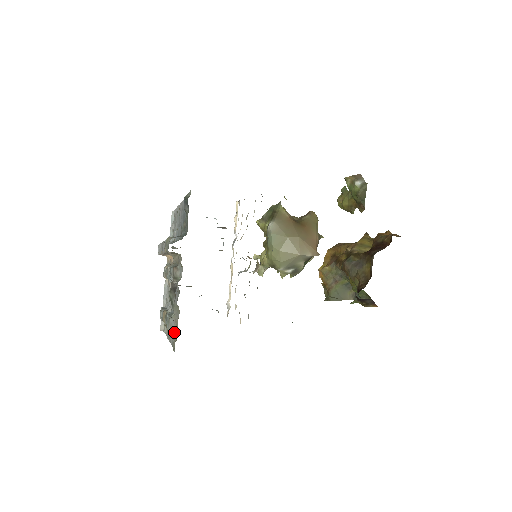
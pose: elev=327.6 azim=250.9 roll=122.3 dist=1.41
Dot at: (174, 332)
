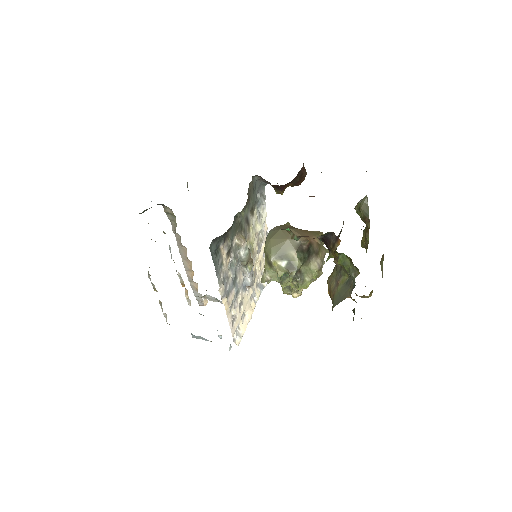
Dot at: occluded
